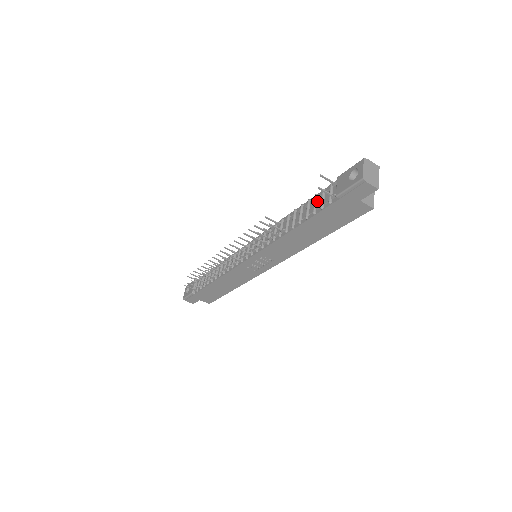
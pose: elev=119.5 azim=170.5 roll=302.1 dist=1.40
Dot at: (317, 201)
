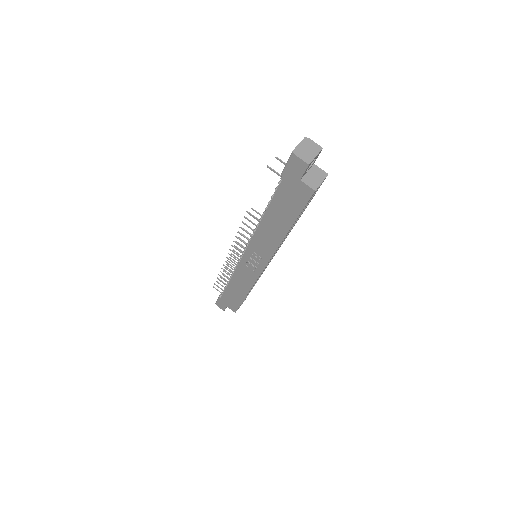
Dot at: occluded
